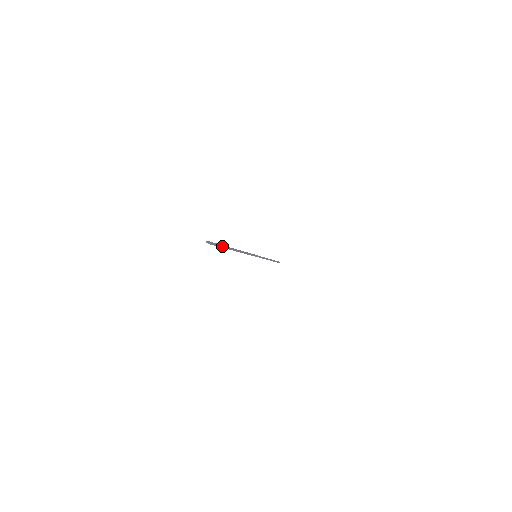
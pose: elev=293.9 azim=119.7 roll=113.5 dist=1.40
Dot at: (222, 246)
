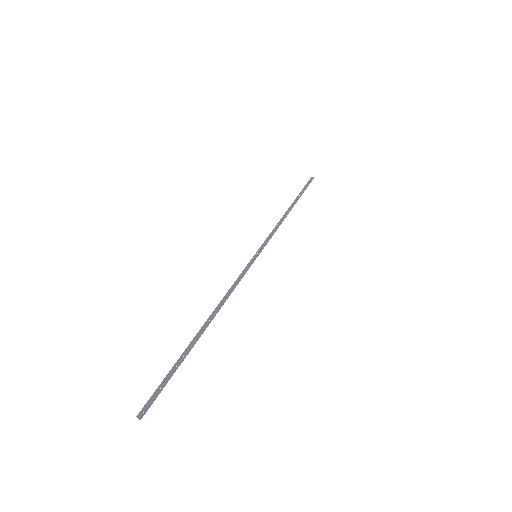
Dot at: occluded
